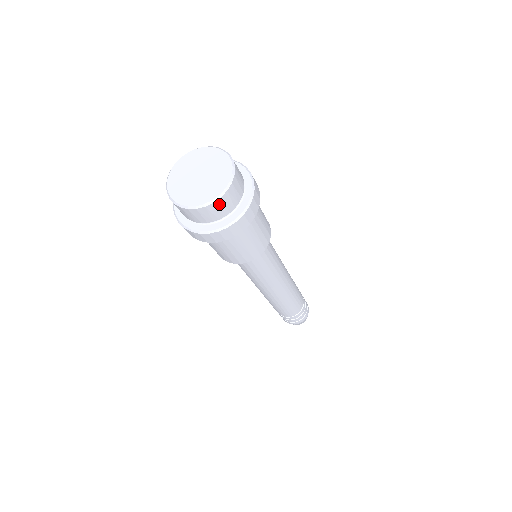
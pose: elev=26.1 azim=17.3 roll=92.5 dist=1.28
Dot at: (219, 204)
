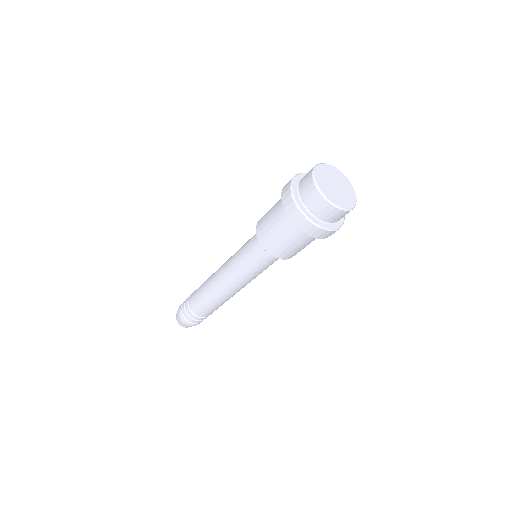
Dot at: occluded
